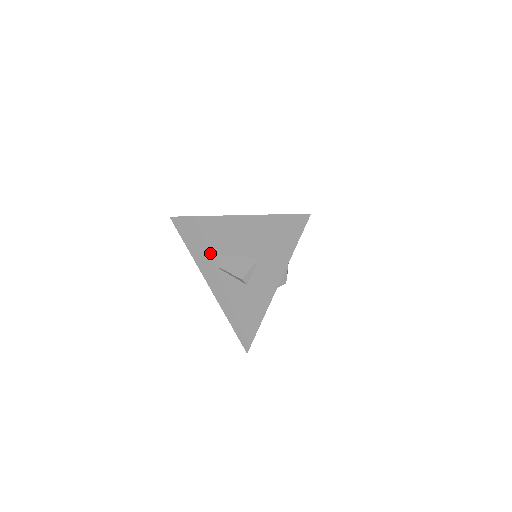
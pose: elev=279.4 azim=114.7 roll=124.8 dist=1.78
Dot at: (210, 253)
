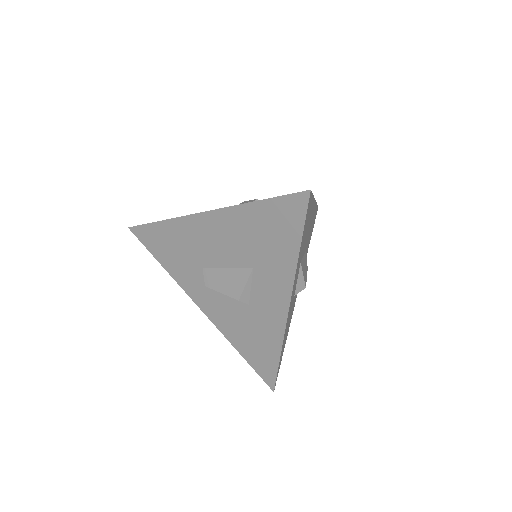
Dot at: (190, 268)
